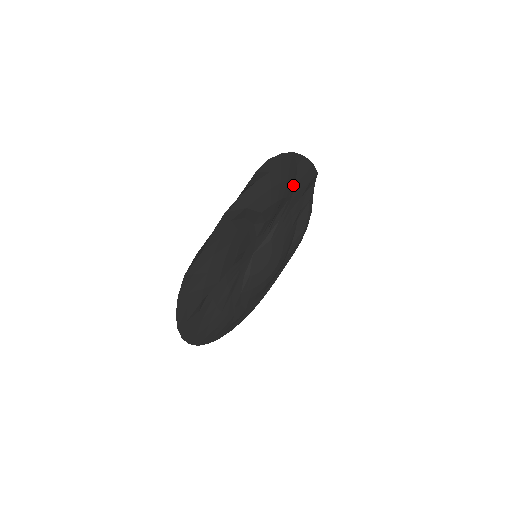
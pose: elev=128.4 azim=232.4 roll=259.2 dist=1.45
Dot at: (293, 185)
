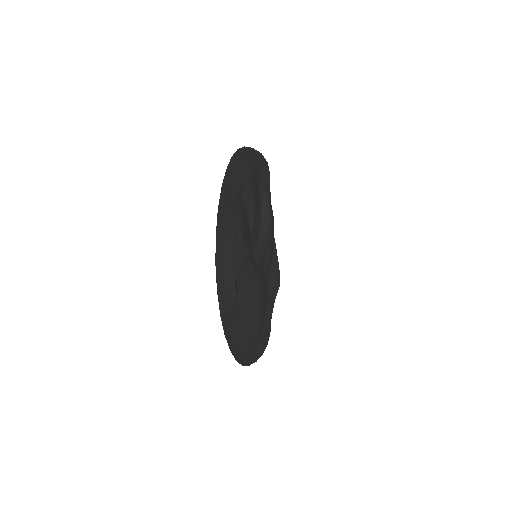
Dot at: (271, 261)
